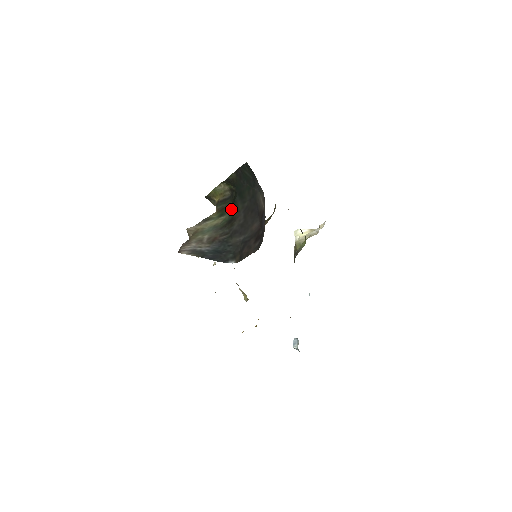
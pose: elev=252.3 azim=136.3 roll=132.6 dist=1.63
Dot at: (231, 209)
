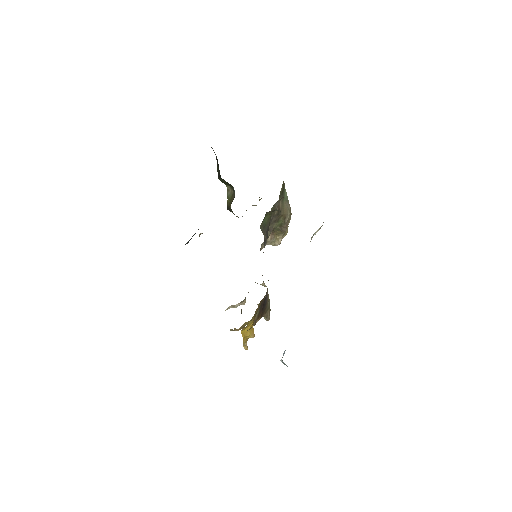
Dot at: occluded
